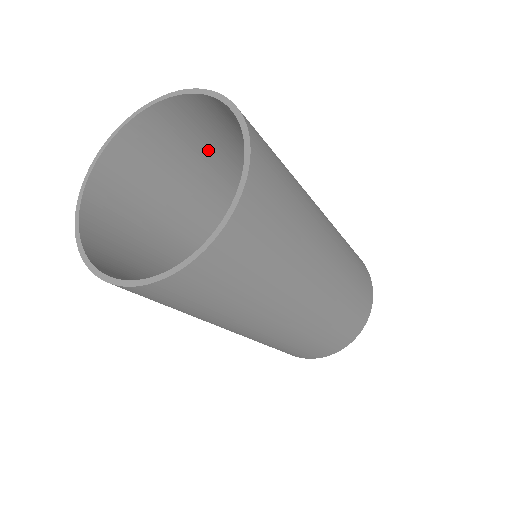
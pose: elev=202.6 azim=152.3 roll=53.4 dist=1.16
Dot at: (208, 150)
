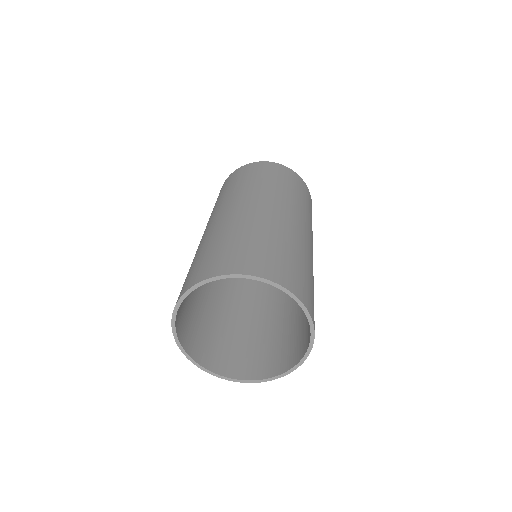
Dot at: occluded
